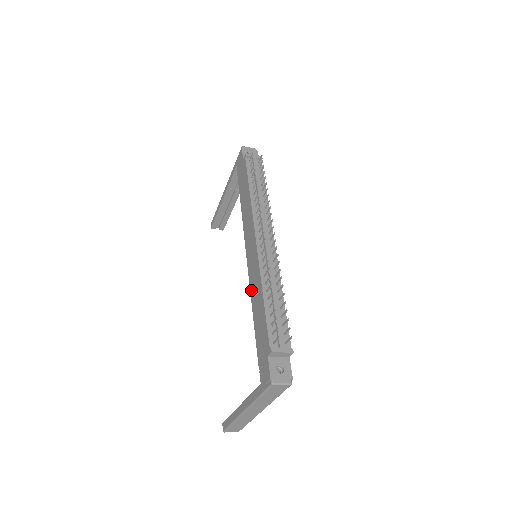
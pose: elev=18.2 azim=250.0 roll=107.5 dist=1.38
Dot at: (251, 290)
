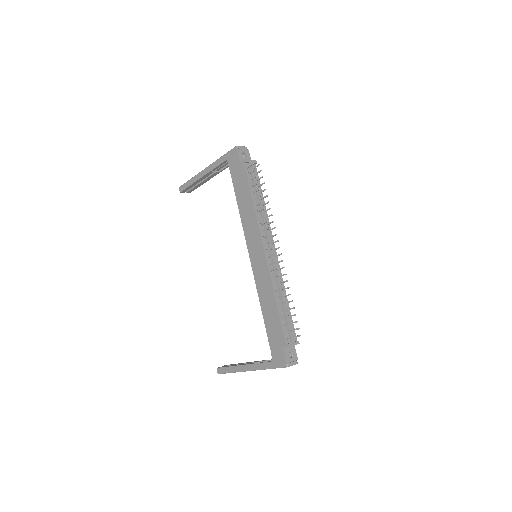
Dot at: (258, 289)
